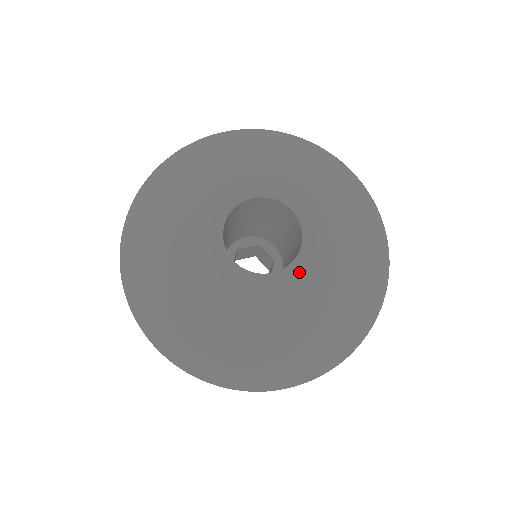
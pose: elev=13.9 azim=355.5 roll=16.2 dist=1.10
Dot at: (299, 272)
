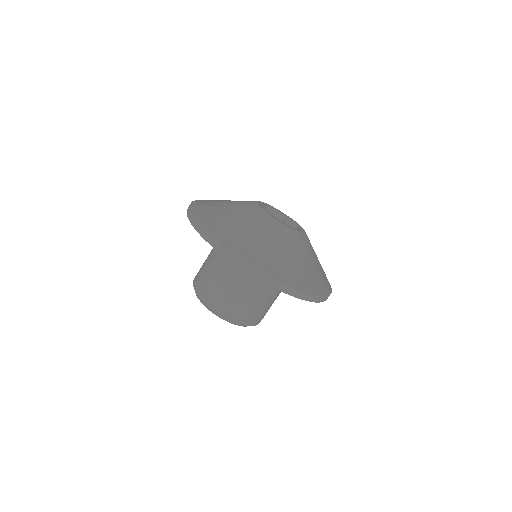
Dot at: (291, 228)
